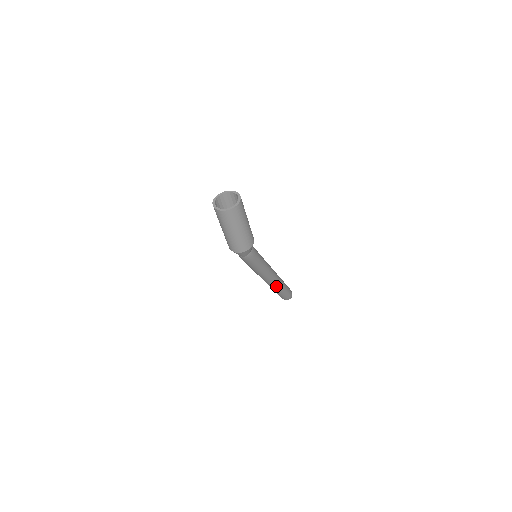
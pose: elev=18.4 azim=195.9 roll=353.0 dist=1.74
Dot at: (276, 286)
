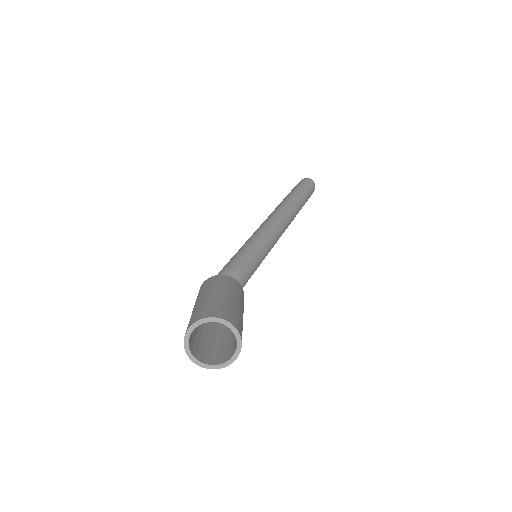
Dot at: occluded
